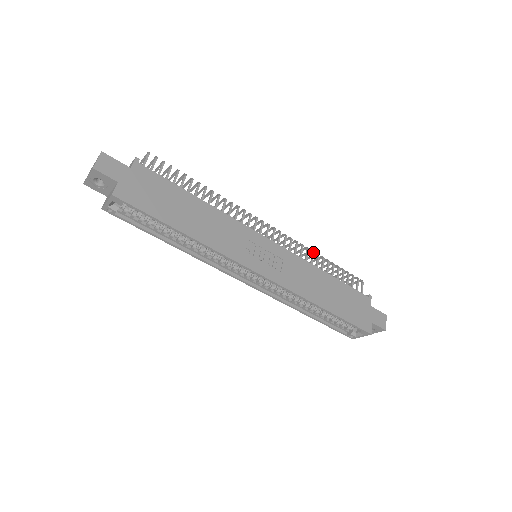
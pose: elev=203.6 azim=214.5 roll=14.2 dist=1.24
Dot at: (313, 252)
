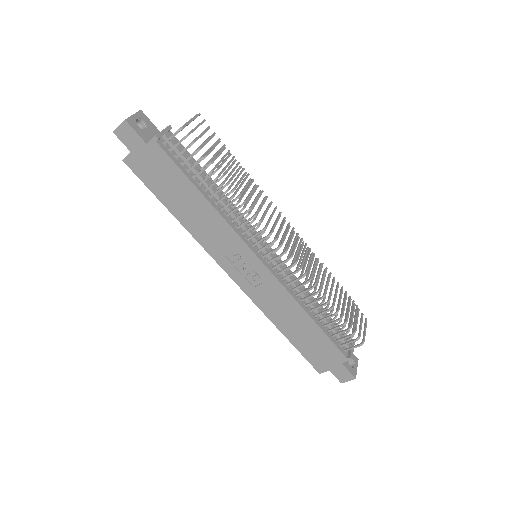
Dot at: (316, 293)
